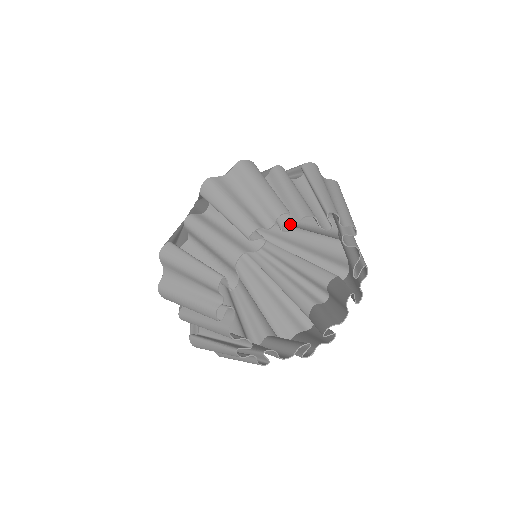
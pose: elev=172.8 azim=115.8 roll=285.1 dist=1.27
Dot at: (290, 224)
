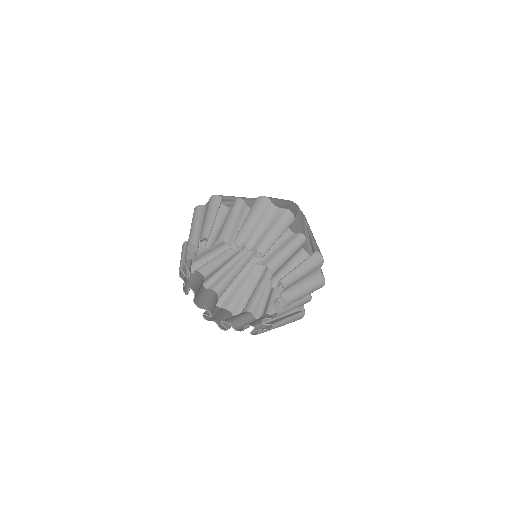
Dot at: (214, 244)
